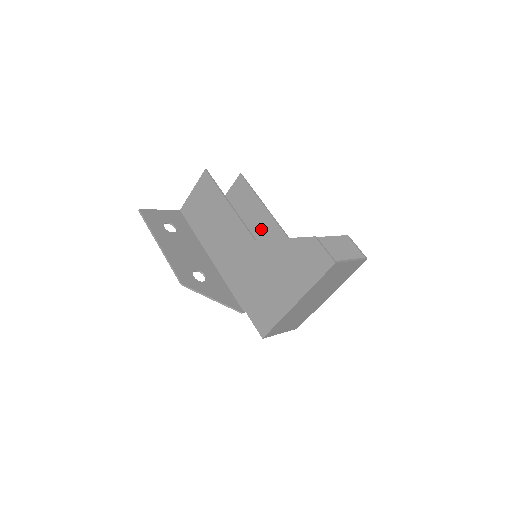
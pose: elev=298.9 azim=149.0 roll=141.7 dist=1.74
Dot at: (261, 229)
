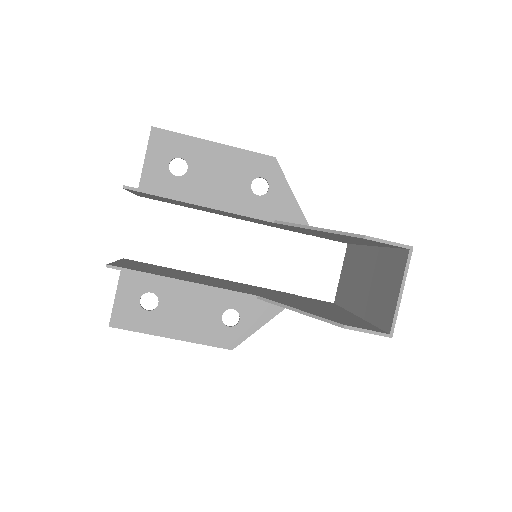
Dot at: (224, 213)
